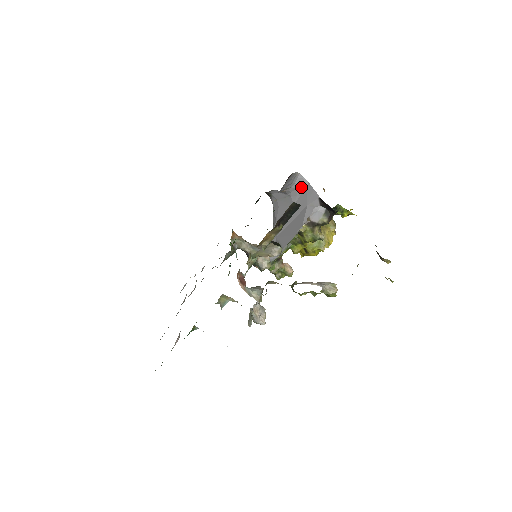
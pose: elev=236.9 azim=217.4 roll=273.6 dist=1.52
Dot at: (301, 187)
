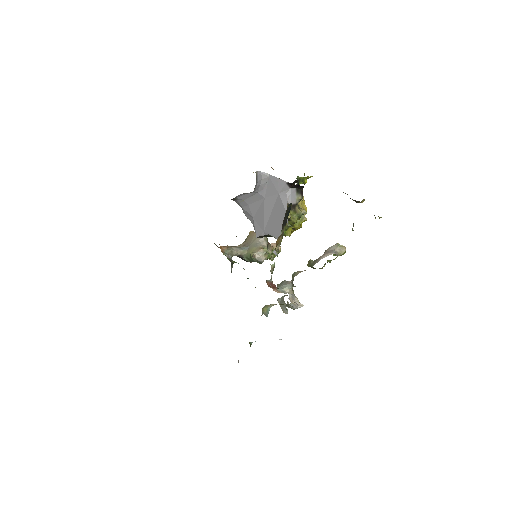
Dot at: (264, 181)
